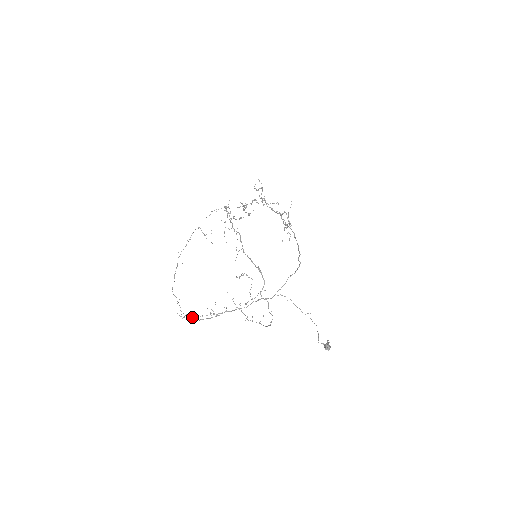
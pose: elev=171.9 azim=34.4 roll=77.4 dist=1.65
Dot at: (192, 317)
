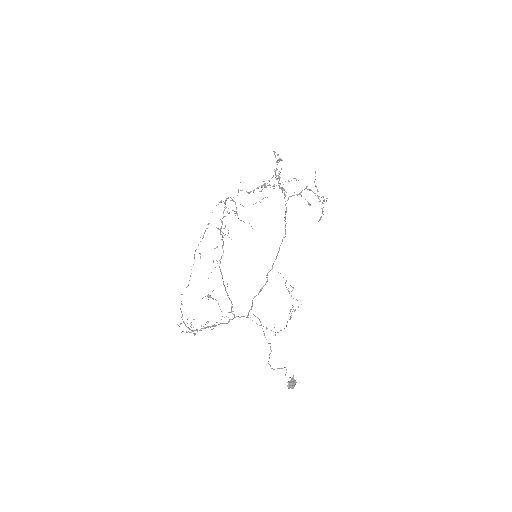
Dot at: (187, 327)
